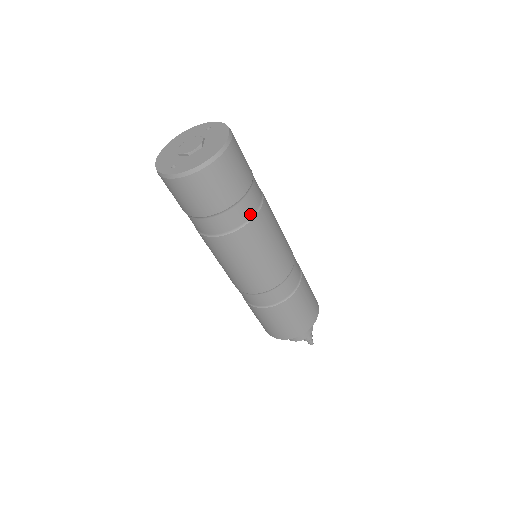
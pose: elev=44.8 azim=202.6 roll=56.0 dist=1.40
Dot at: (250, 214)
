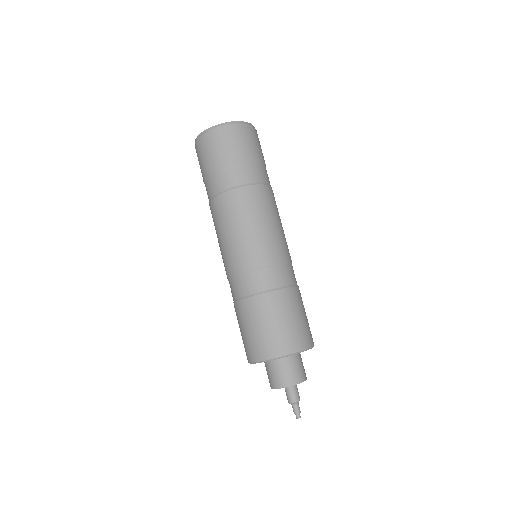
Dot at: (235, 184)
